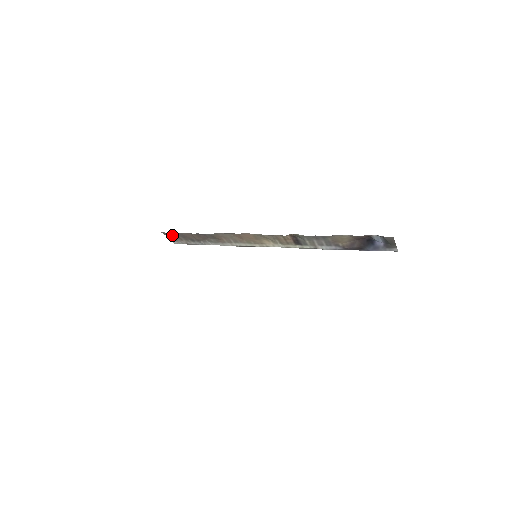
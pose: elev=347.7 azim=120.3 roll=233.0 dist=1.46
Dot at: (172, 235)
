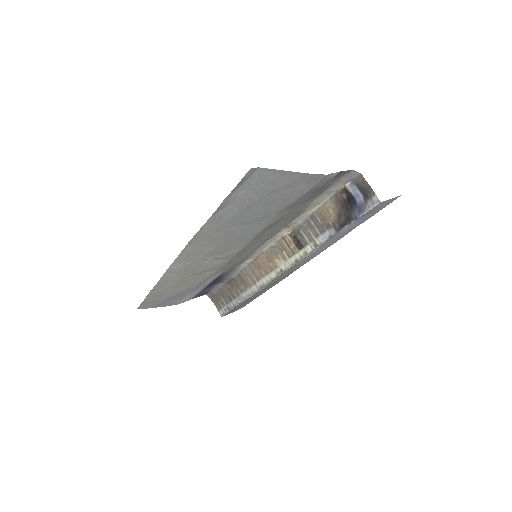
Dot at: (216, 298)
